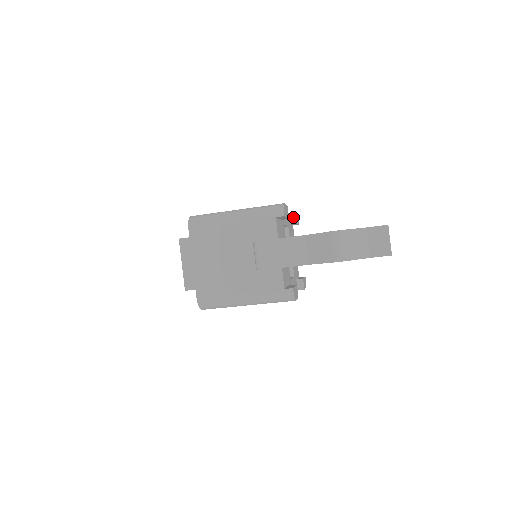
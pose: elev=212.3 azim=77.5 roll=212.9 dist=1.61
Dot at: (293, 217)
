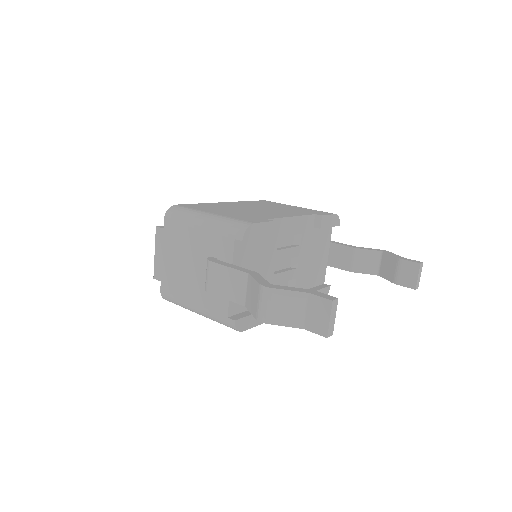
Dot at: (319, 221)
